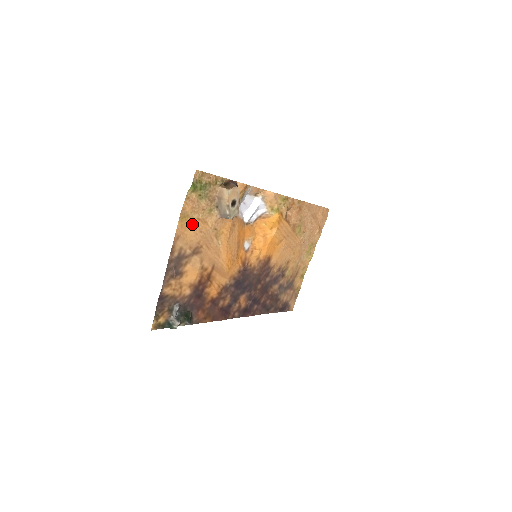
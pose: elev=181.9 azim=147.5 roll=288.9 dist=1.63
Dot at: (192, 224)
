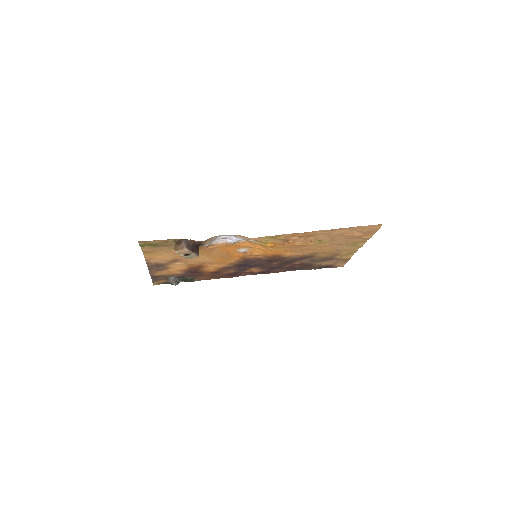
Dot at: (160, 254)
